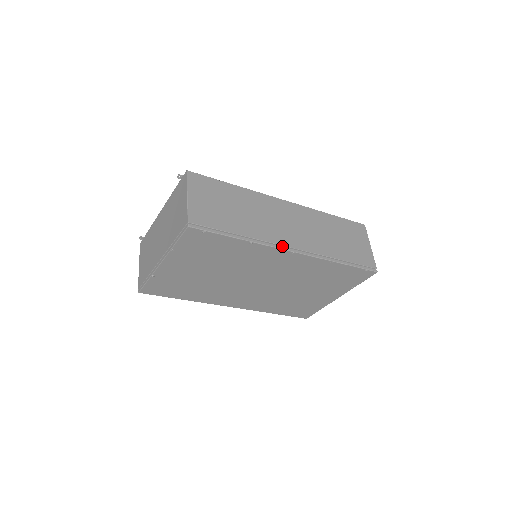
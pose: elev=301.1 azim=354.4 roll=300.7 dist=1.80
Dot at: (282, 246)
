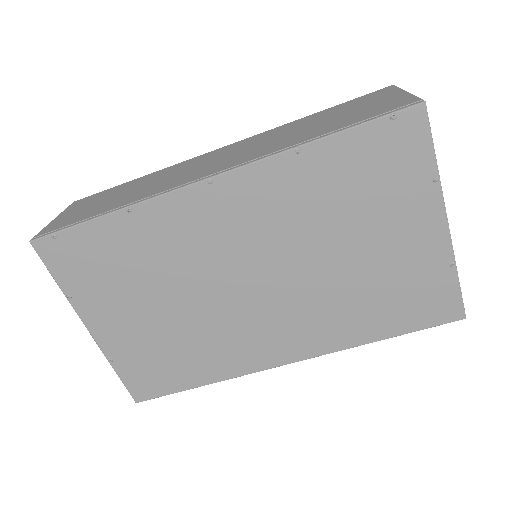
Dot at: (187, 185)
